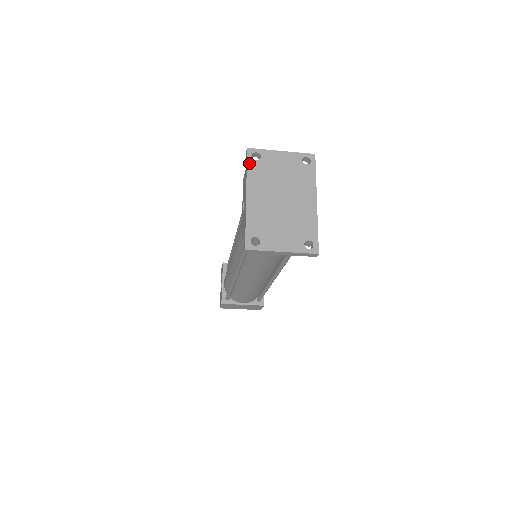
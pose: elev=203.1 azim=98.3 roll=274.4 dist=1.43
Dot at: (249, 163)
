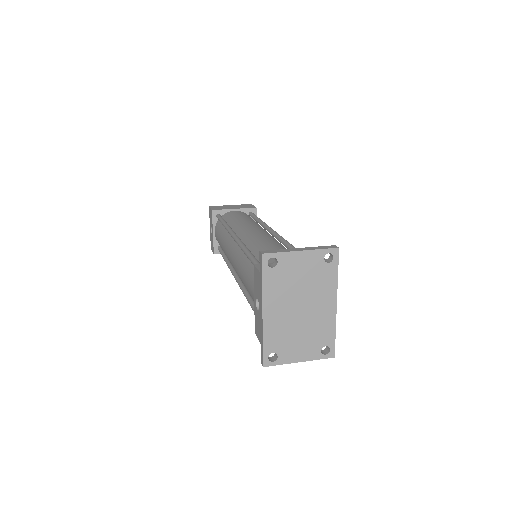
Dot at: (264, 273)
